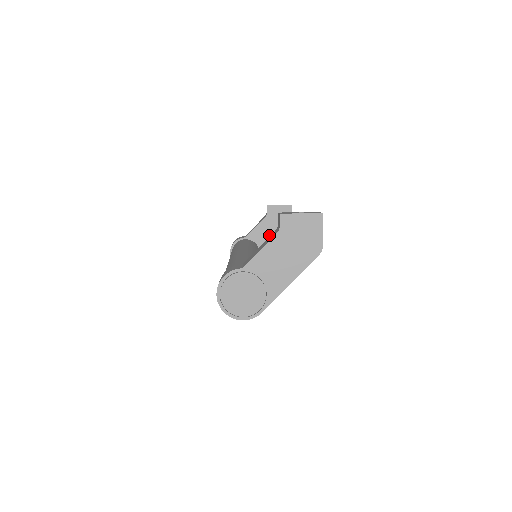
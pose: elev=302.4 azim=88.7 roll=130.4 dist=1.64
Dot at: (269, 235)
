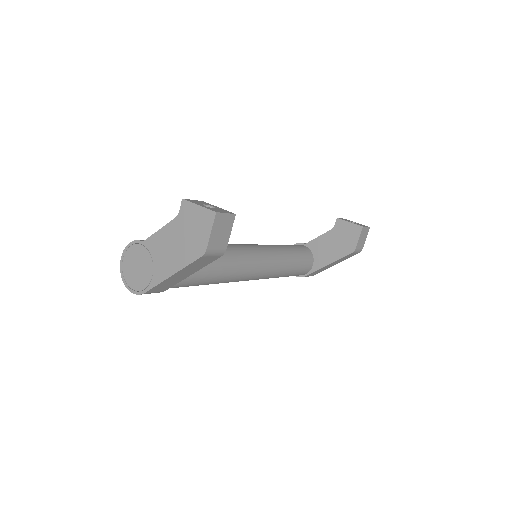
Dot at: (328, 250)
